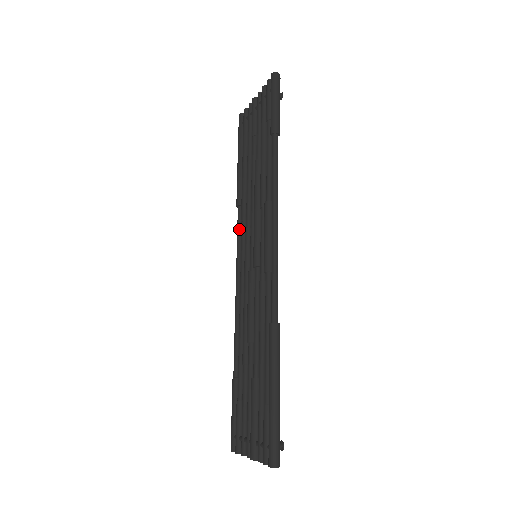
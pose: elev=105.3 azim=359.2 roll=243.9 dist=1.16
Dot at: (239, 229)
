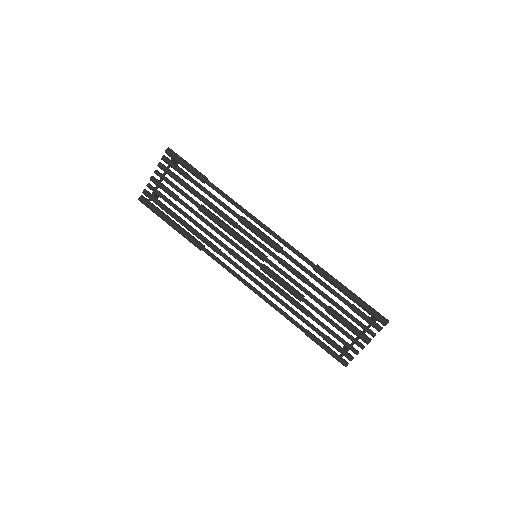
Dot at: (218, 260)
